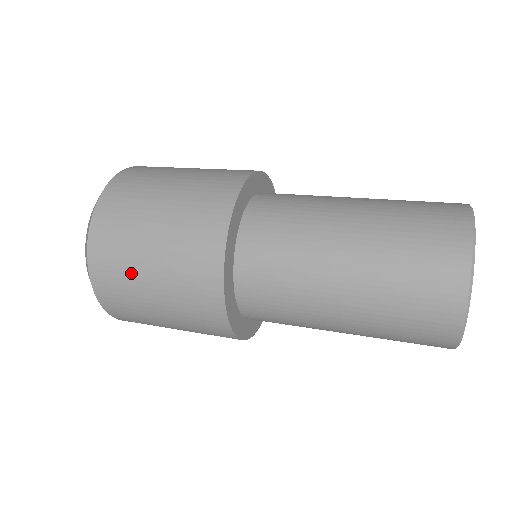
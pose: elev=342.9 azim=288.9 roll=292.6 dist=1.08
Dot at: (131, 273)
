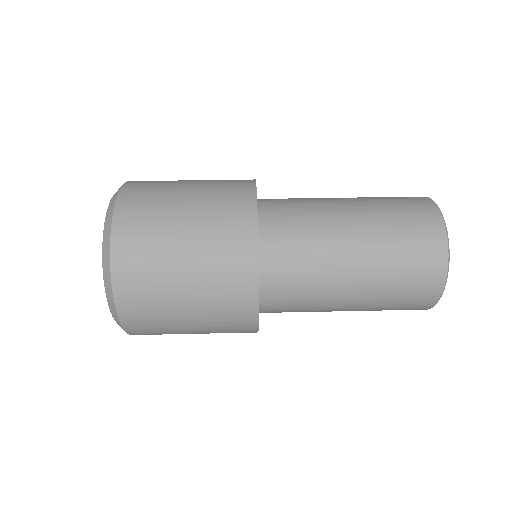
Dot at: (163, 296)
